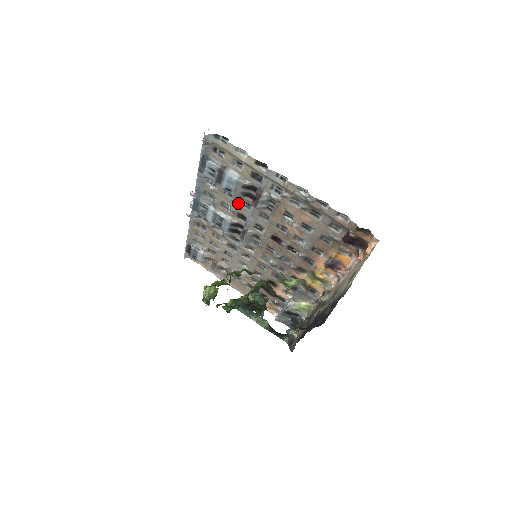
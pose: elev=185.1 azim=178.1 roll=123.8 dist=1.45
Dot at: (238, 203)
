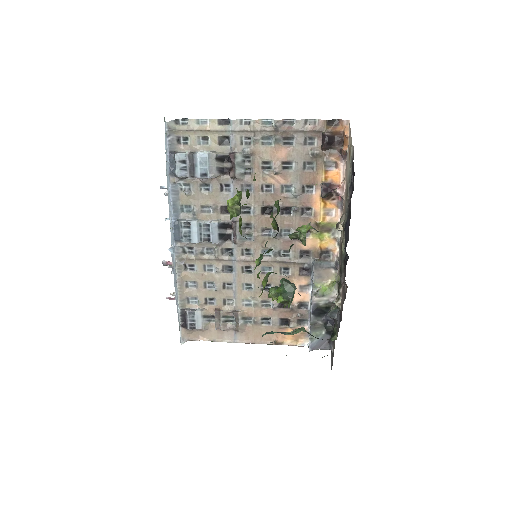
Dot at: (217, 192)
